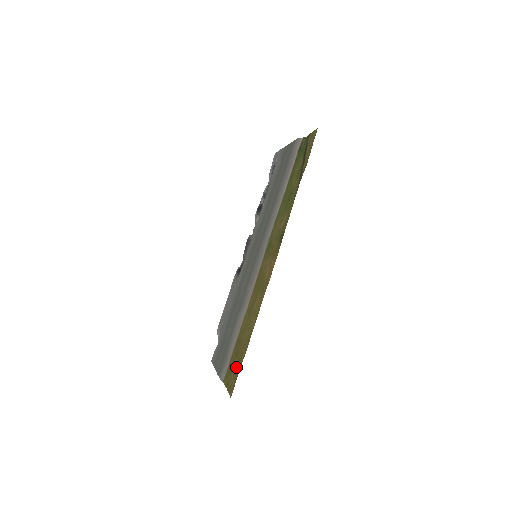
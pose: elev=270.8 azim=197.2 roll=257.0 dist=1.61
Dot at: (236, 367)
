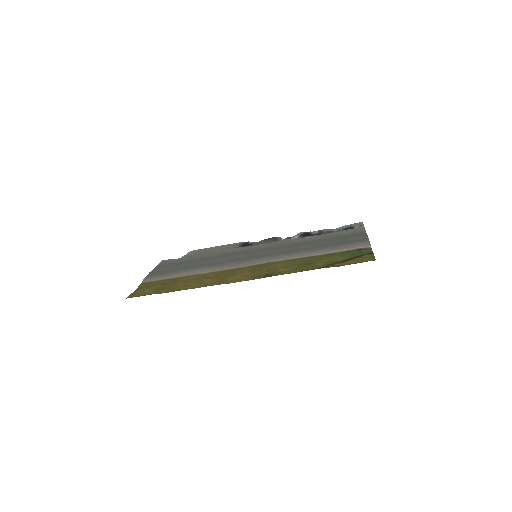
Dot at: (153, 290)
